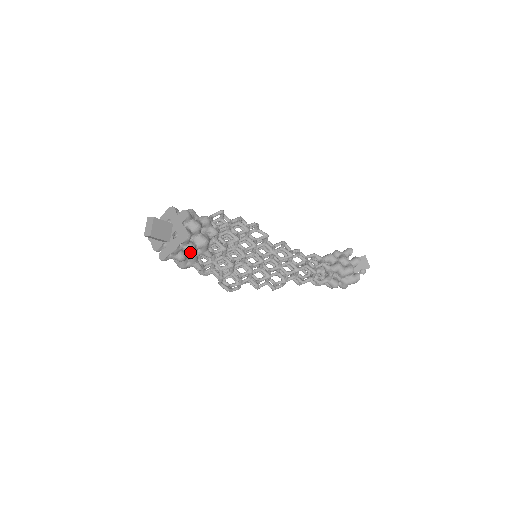
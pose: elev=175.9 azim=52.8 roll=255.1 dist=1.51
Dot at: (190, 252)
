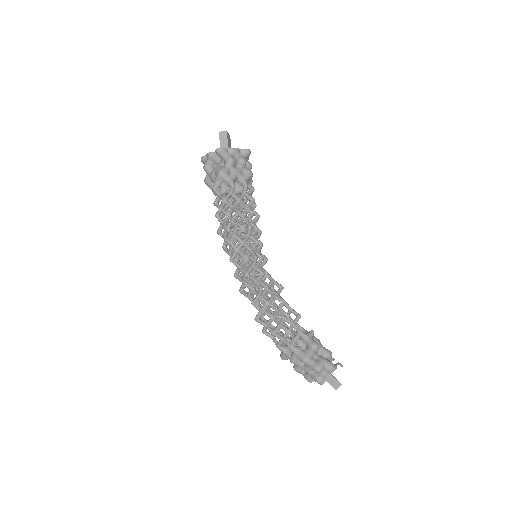
Dot at: (243, 160)
